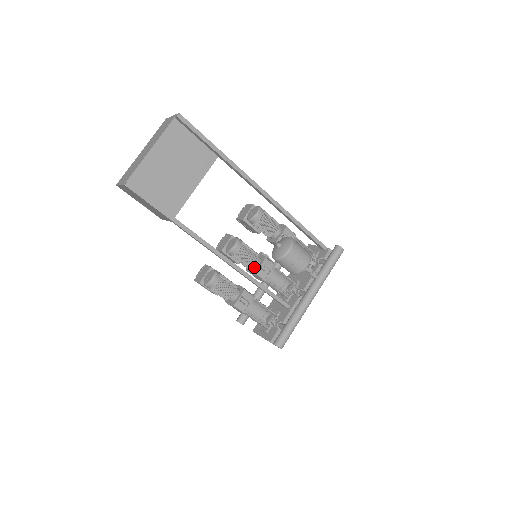
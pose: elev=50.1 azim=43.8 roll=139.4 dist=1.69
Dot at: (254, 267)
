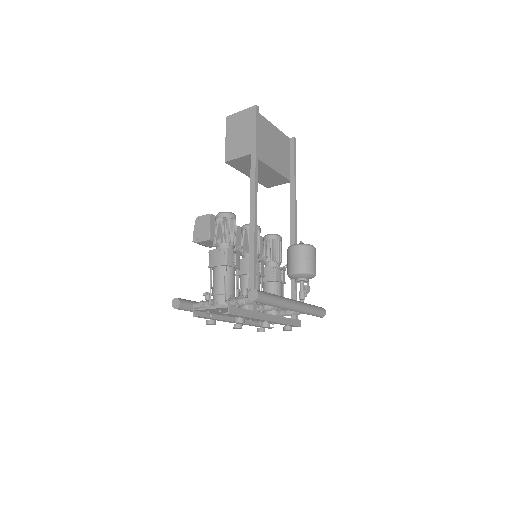
Dot at: occluded
